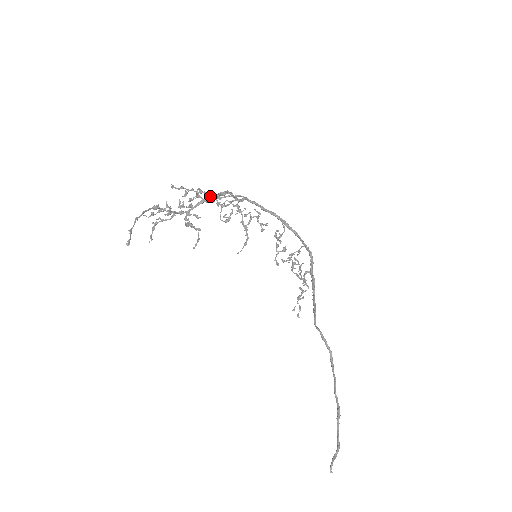
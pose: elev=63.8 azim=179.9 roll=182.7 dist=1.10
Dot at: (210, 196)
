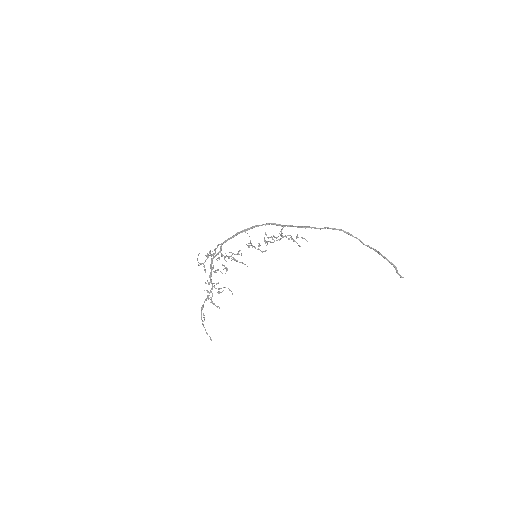
Dot at: occluded
